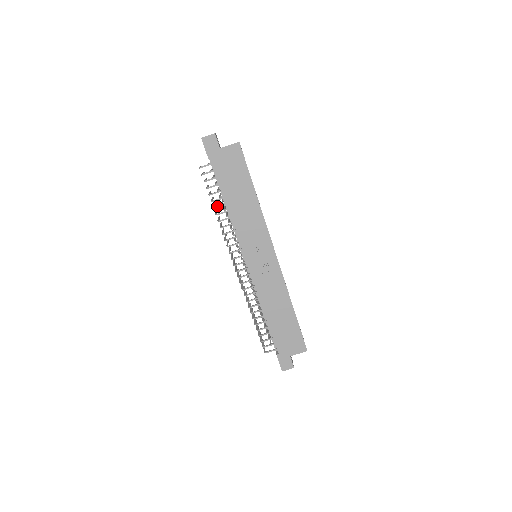
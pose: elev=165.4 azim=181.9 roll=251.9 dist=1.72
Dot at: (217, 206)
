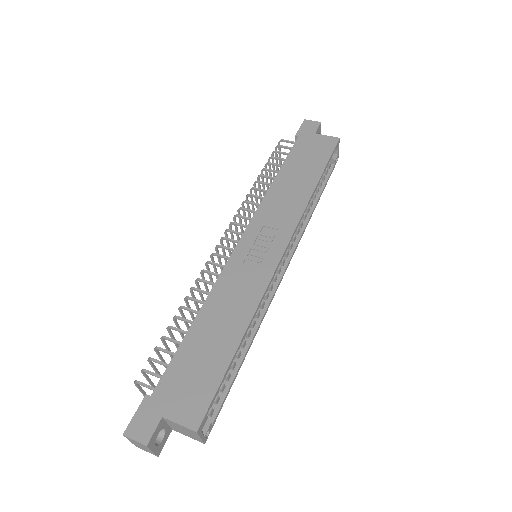
Dot at: occluded
